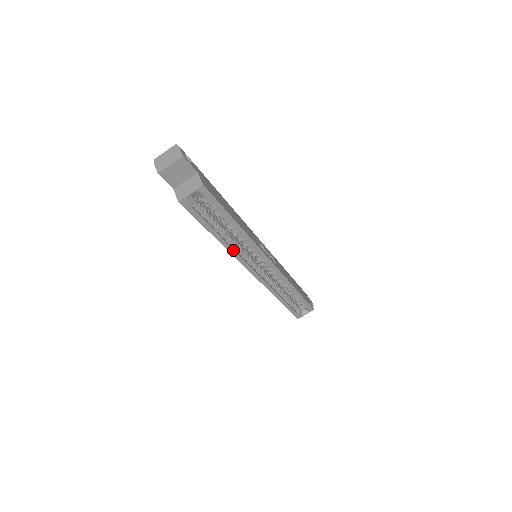
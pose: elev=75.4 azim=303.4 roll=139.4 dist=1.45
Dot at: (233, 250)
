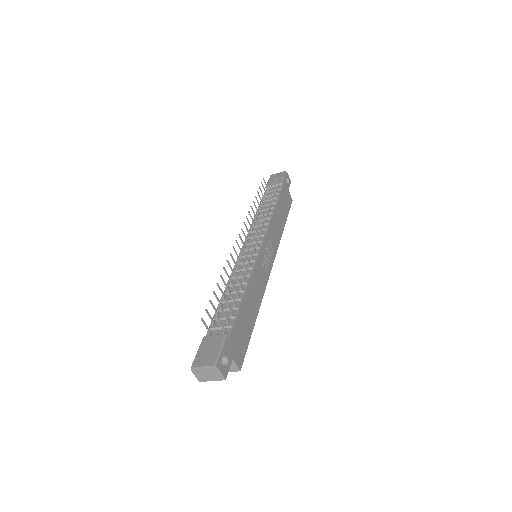
Dot at: occluded
